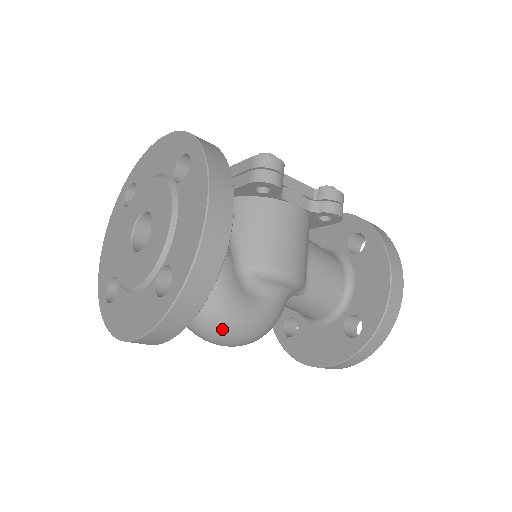
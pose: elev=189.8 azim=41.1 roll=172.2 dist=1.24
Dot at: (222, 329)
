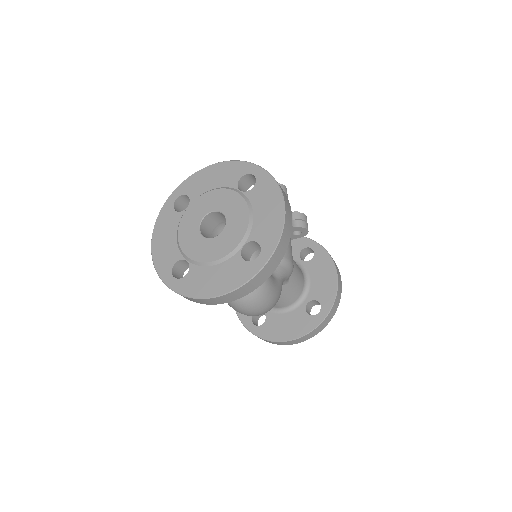
Dot at: (260, 296)
